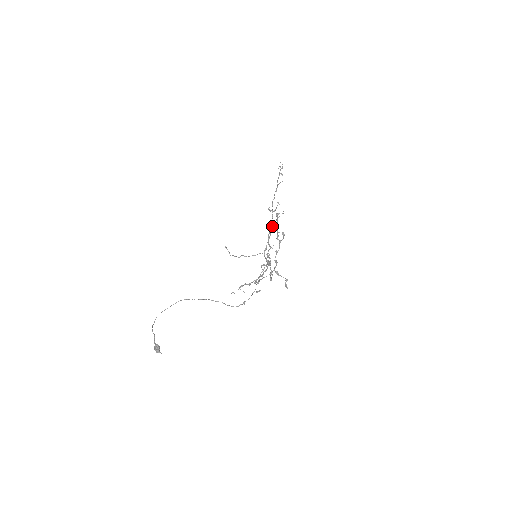
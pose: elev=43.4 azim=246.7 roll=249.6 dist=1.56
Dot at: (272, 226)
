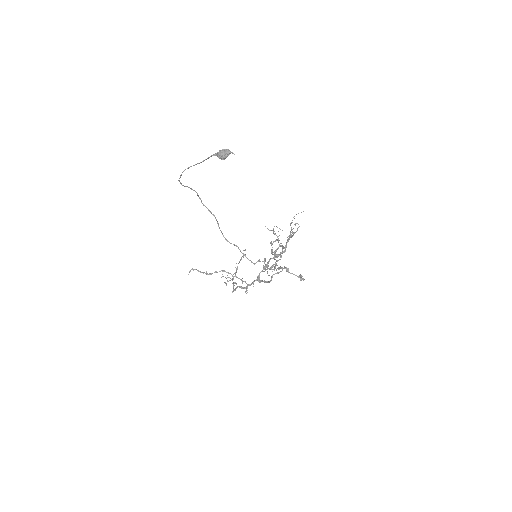
Dot at: (234, 290)
